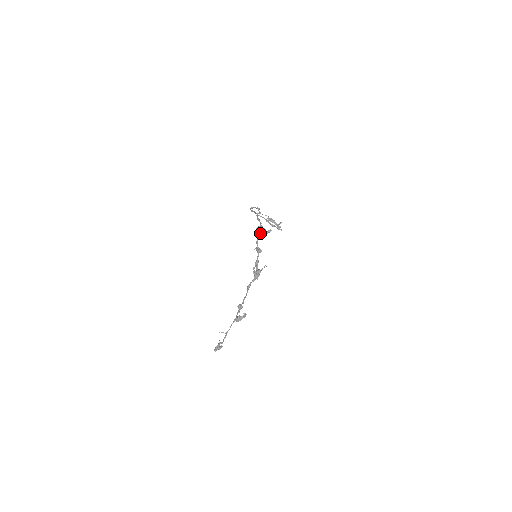
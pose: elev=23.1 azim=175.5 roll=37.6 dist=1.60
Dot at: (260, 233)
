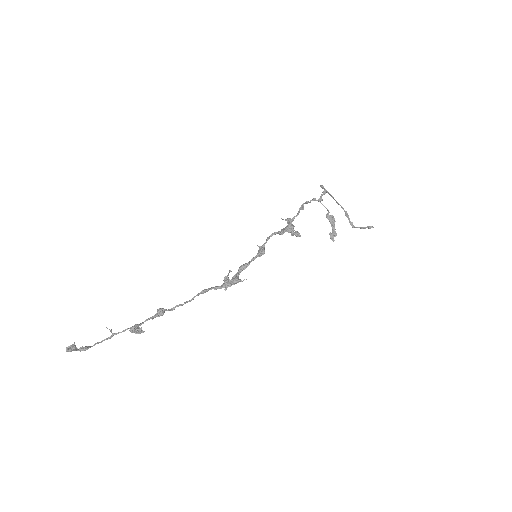
Dot at: (281, 229)
